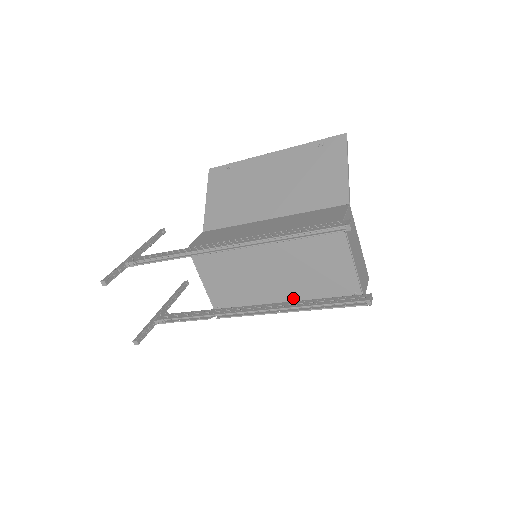
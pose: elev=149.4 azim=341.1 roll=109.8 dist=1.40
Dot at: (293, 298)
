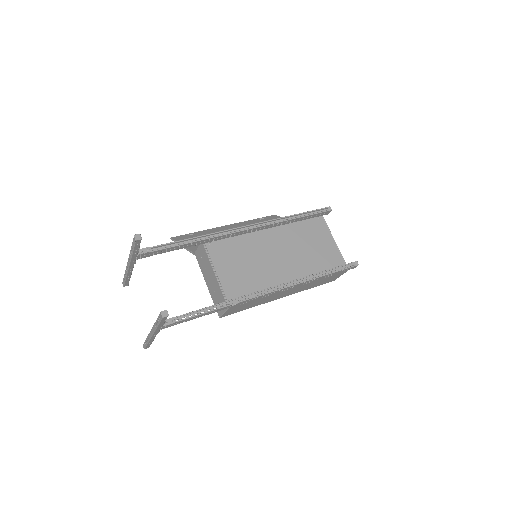
Dot at: (299, 278)
